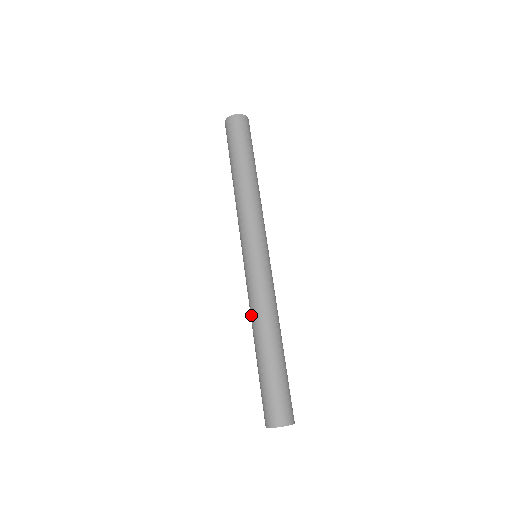
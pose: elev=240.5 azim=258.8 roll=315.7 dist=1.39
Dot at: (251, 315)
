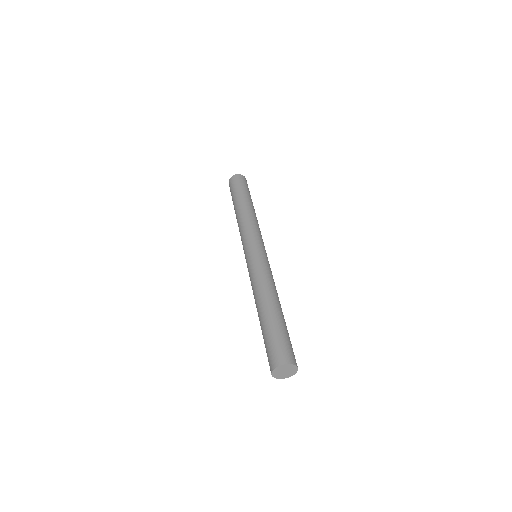
Dot at: (253, 293)
